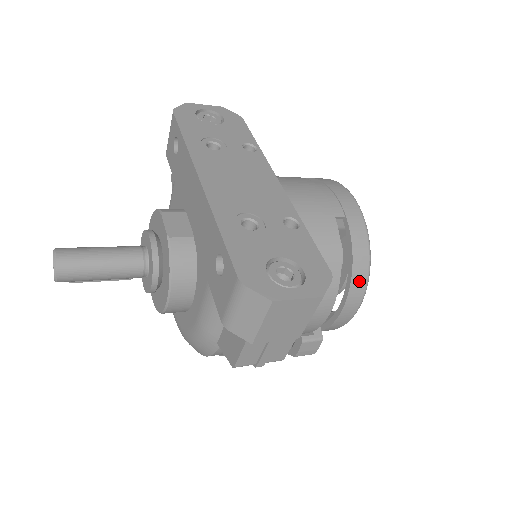
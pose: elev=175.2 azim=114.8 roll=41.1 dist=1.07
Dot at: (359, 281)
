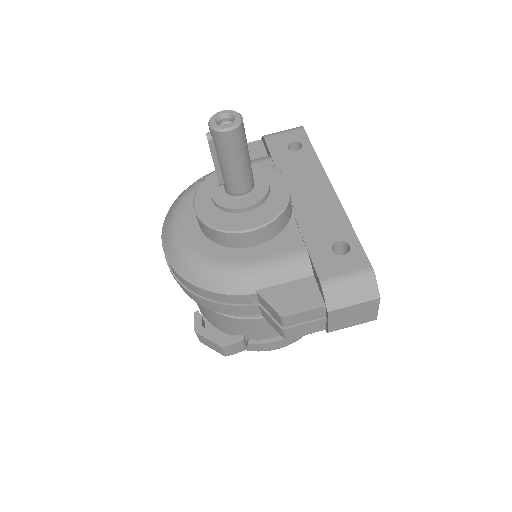
Dot at: occluded
